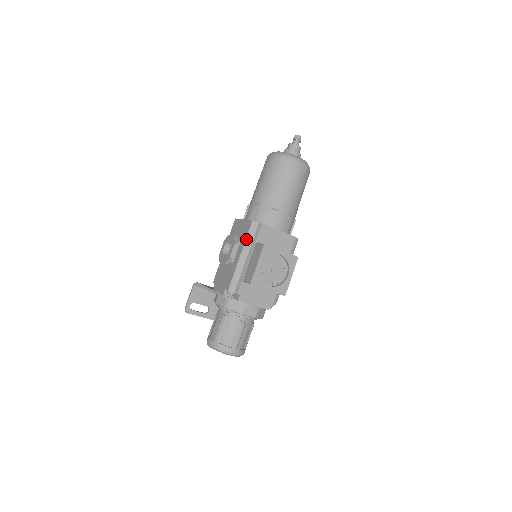
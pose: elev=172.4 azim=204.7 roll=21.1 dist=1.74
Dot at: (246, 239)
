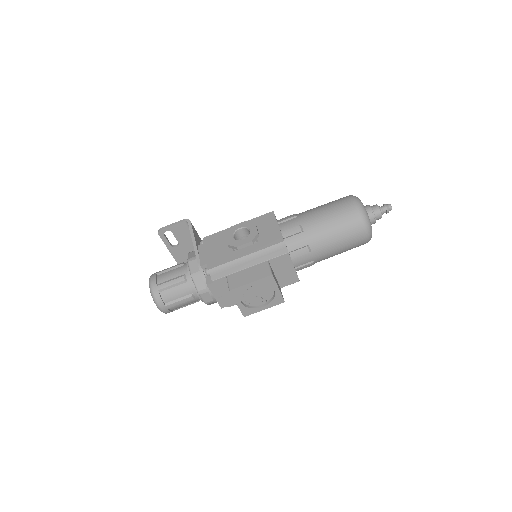
Dot at: (264, 249)
